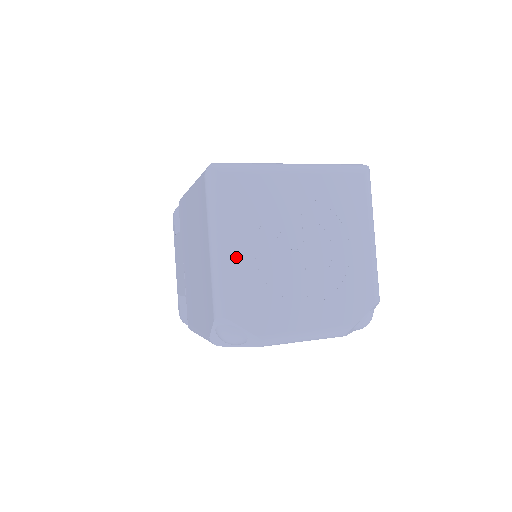
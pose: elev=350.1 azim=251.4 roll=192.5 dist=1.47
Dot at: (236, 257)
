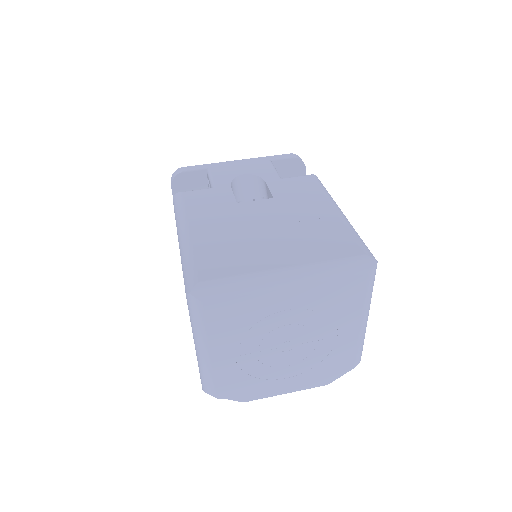
Dot at: (220, 359)
